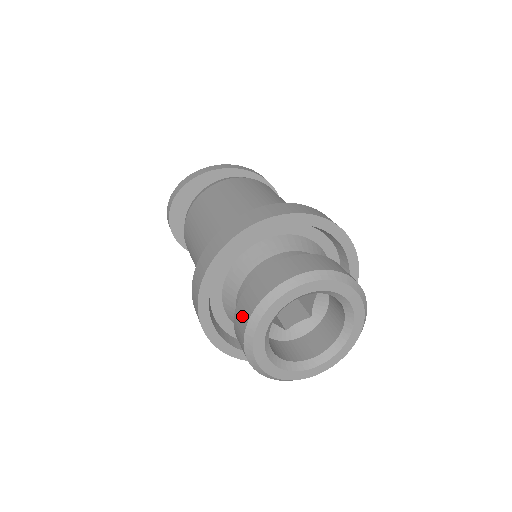
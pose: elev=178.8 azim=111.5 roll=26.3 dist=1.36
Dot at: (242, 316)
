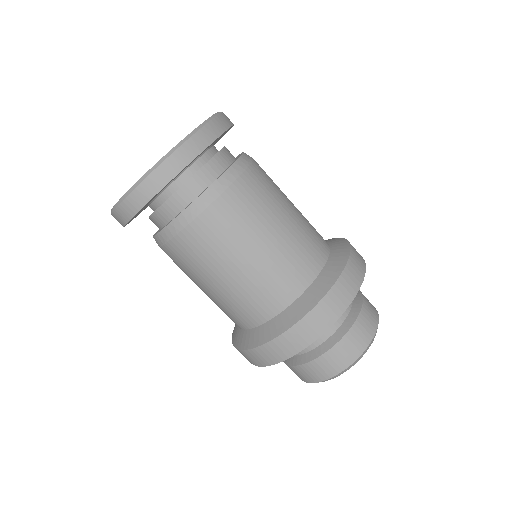
Dot at: (308, 376)
